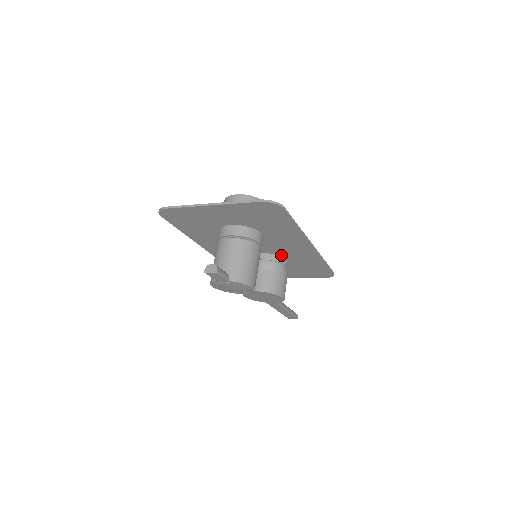
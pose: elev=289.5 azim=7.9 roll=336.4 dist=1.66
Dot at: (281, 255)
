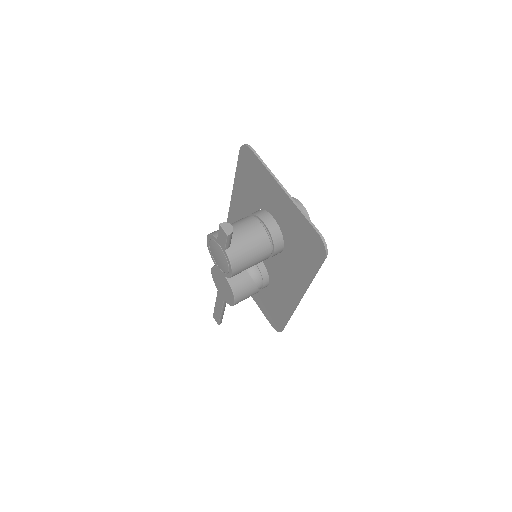
Dot at: (270, 277)
